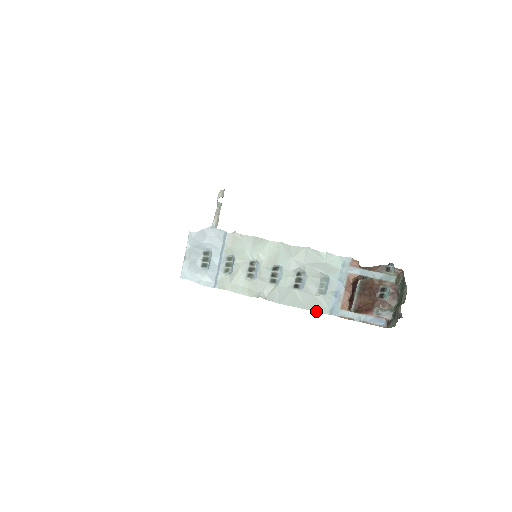
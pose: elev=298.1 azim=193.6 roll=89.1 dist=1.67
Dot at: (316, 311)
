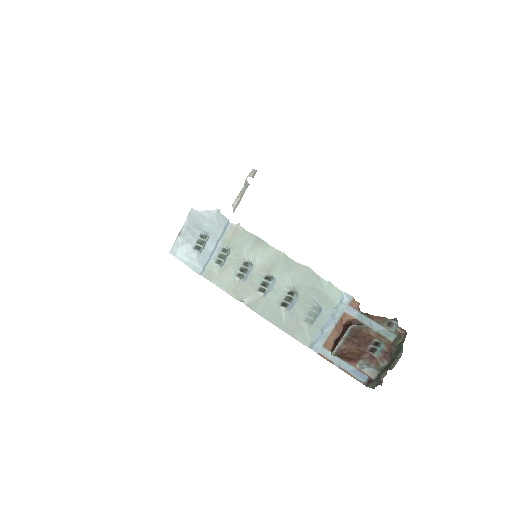
Dot at: (296, 338)
